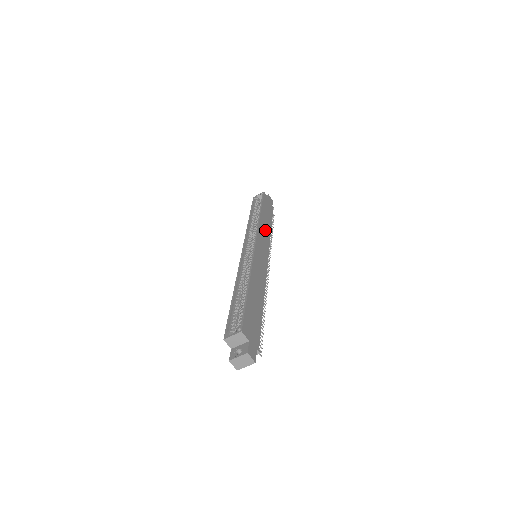
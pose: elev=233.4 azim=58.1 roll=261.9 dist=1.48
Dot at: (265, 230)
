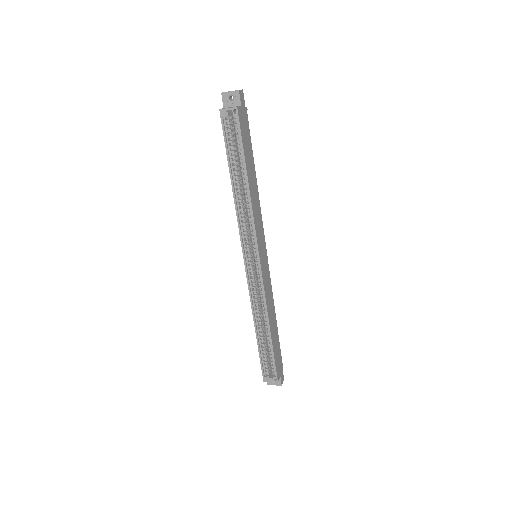
Dot at: (256, 206)
